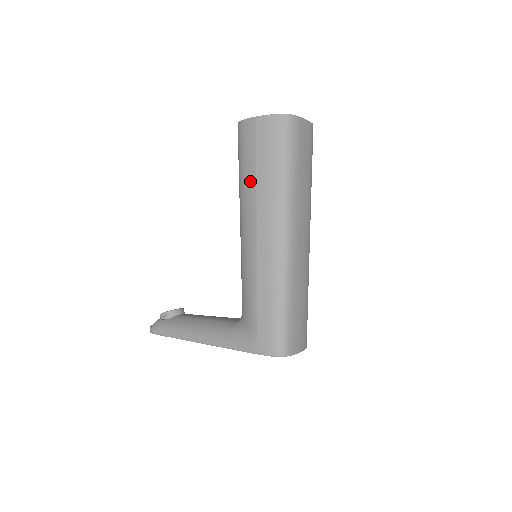
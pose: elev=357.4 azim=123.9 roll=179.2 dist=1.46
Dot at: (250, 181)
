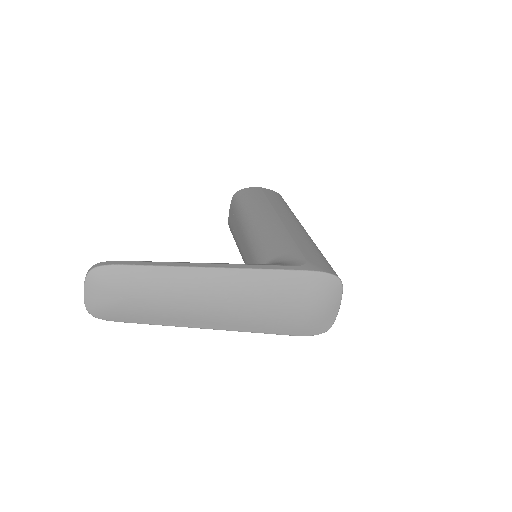
Dot at: (263, 202)
